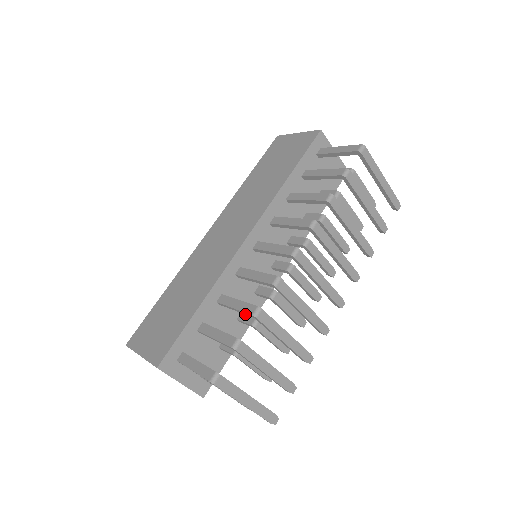
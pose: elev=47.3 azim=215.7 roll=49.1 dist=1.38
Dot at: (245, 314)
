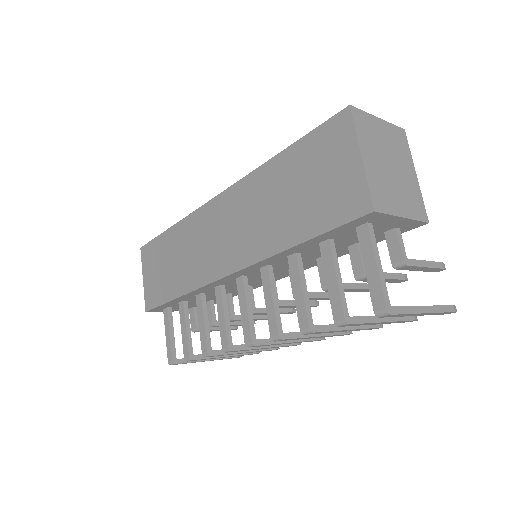
Dot at: occluded
